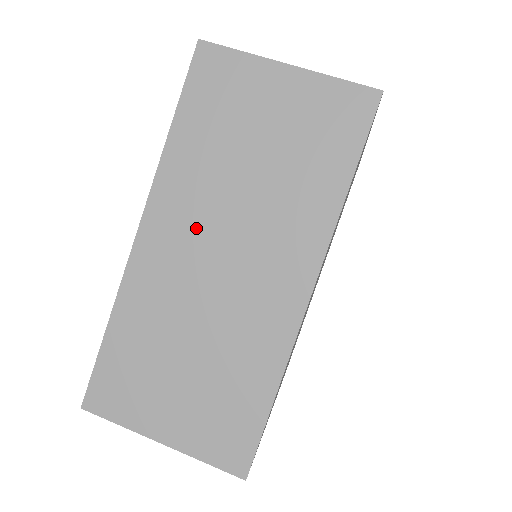
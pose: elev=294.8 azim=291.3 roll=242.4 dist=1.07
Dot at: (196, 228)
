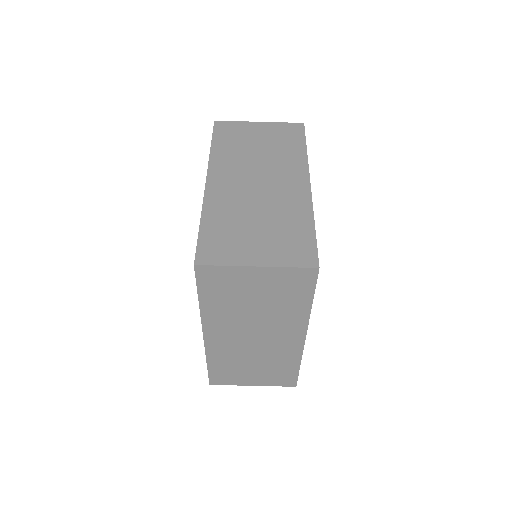
Dot at: (235, 330)
